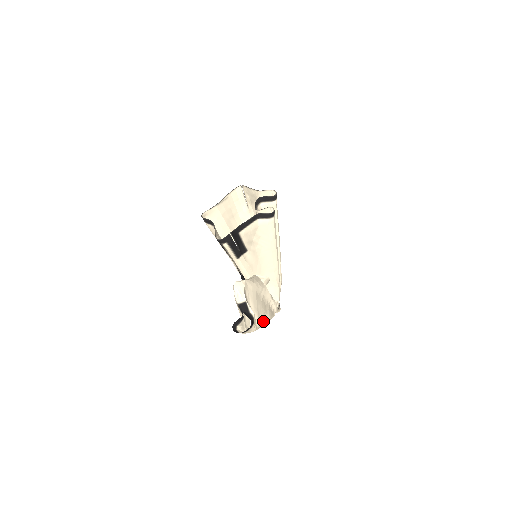
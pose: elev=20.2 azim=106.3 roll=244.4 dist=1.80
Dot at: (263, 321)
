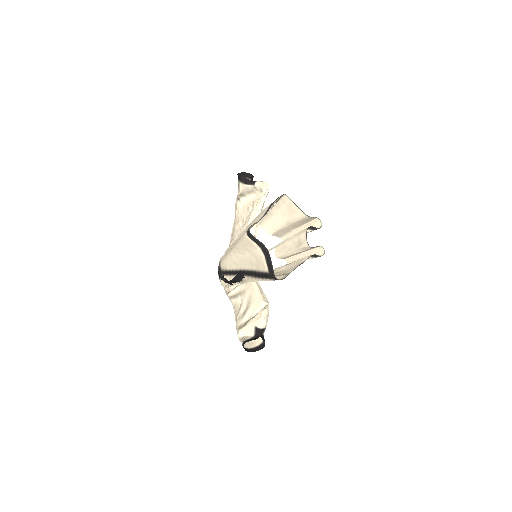
Dot at: occluded
